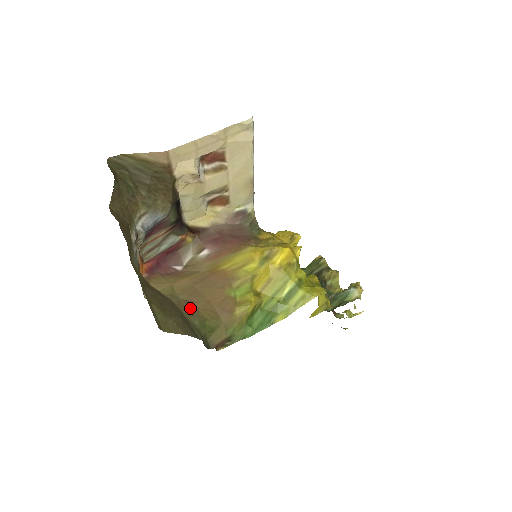
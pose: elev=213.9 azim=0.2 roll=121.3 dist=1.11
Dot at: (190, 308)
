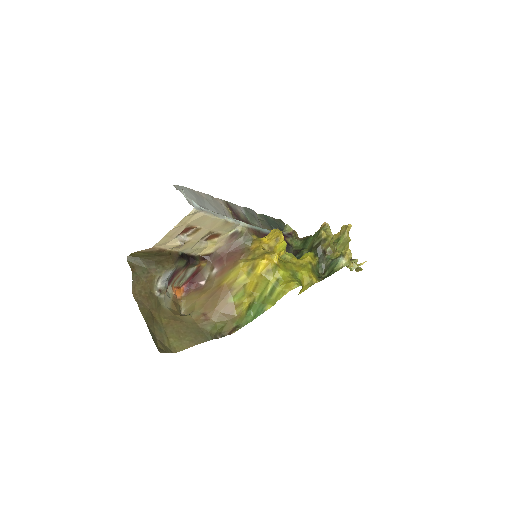
Dot at: (204, 319)
